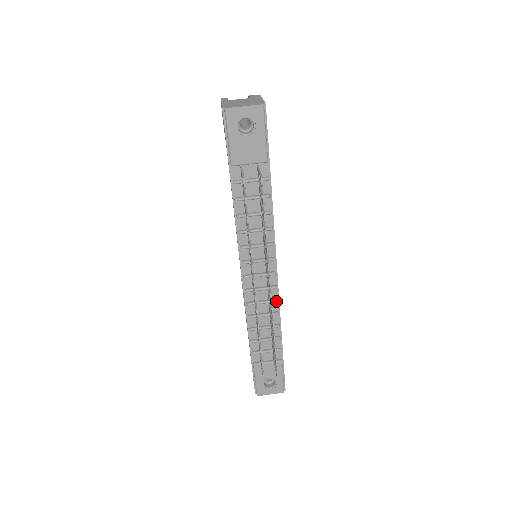
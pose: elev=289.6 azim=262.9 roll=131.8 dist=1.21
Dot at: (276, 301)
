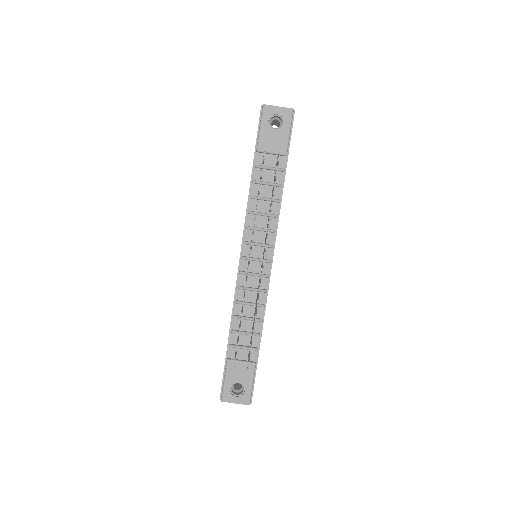
Dot at: (265, 291)
